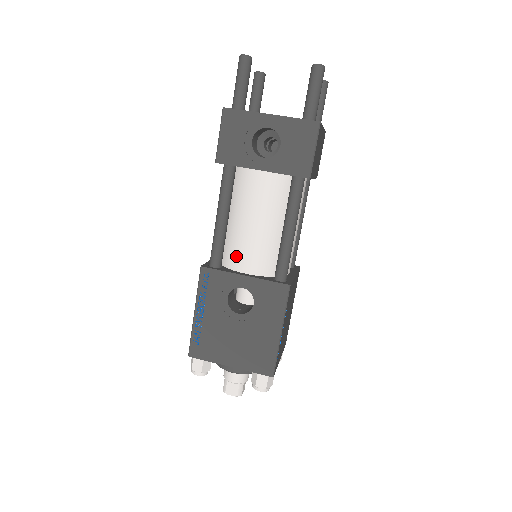
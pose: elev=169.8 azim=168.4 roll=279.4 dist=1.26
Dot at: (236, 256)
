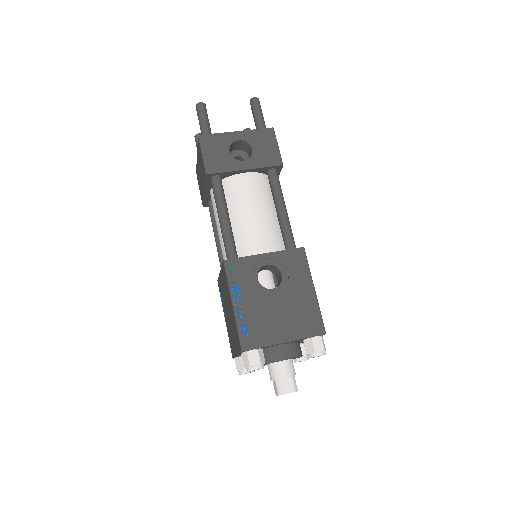
Dot at: (248, 245)
